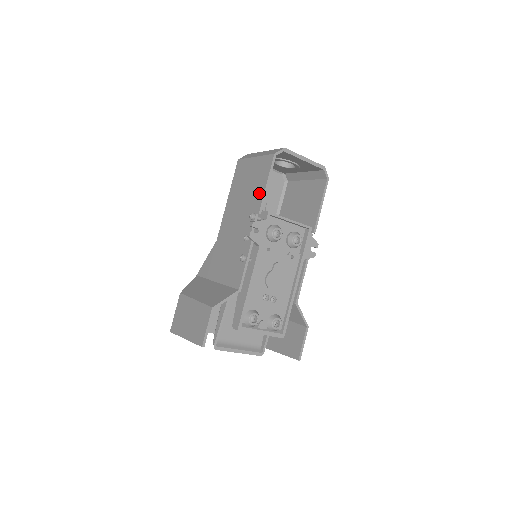
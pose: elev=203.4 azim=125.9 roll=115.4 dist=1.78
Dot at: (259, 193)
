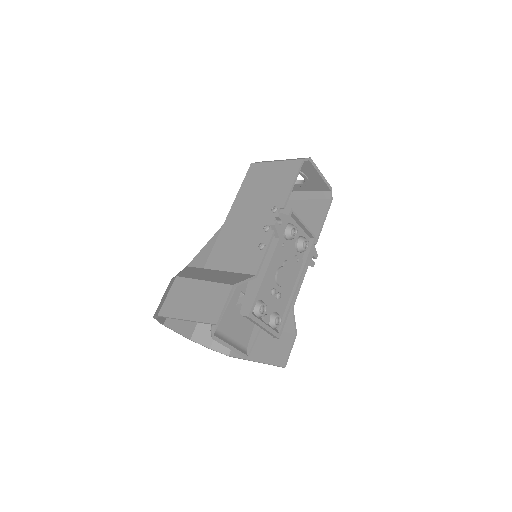
Dot at: (283, 190)
